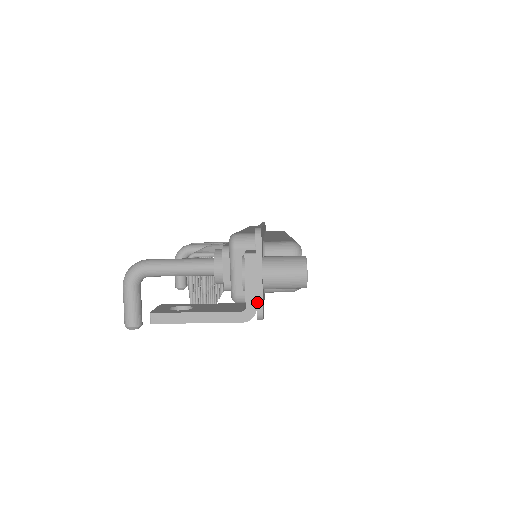
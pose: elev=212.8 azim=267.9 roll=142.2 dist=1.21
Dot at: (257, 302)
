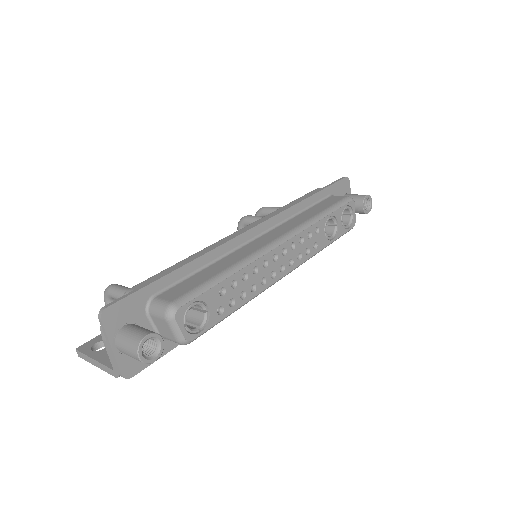
Dot at: (116, 367)
